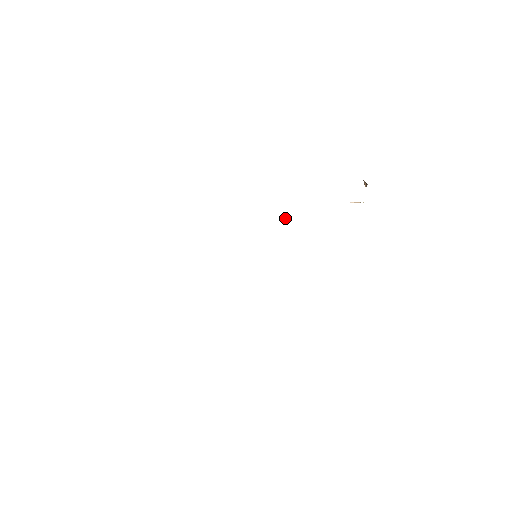
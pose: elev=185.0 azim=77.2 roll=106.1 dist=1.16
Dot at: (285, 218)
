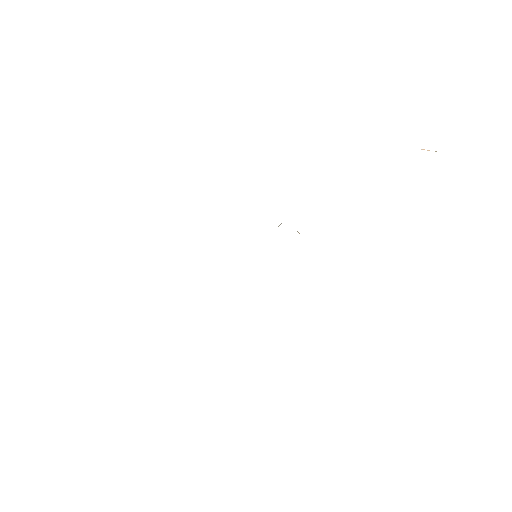
Dot at: (280, 224)
